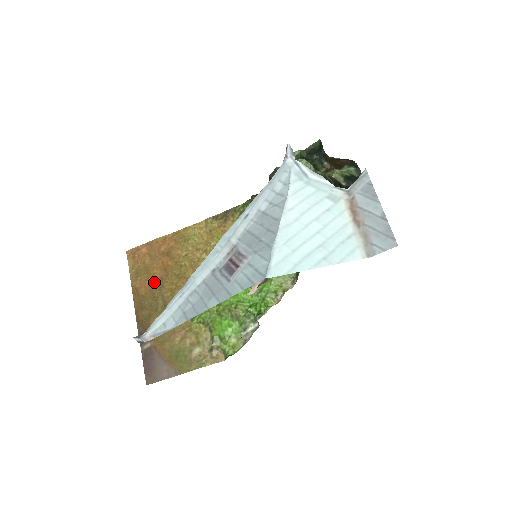
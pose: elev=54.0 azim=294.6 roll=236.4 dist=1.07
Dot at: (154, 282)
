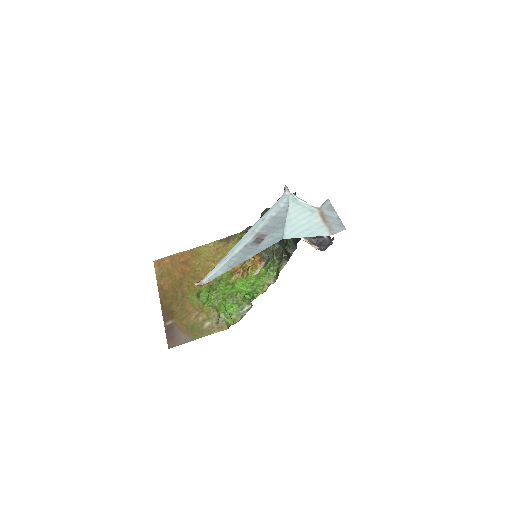
Dot at: (175, 281)
